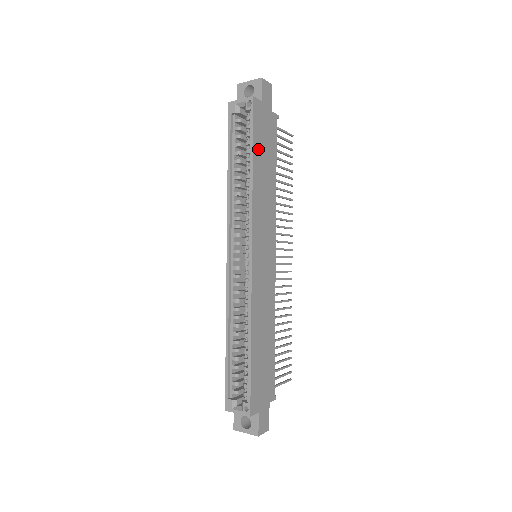
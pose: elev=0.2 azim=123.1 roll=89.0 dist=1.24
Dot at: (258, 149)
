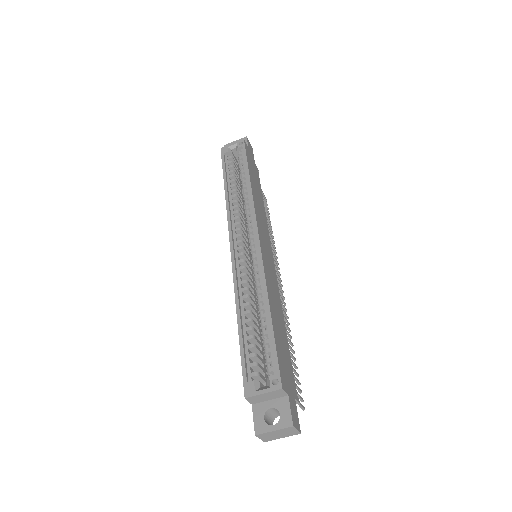
Dot at: (251, 172)
